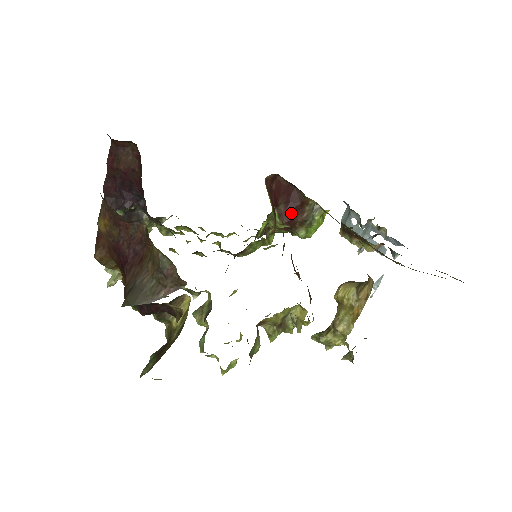
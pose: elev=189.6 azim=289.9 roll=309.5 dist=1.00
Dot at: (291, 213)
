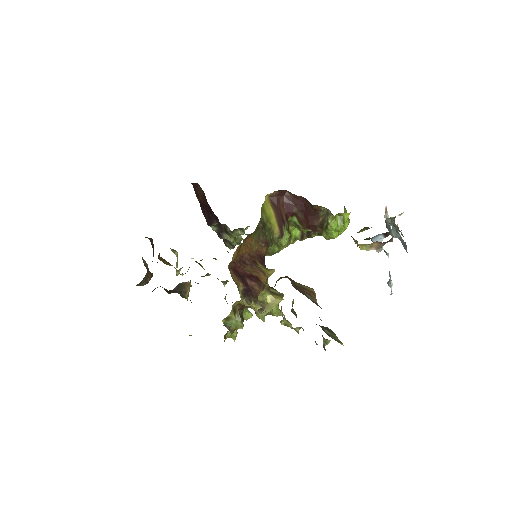
Dot at: (308, 219)
